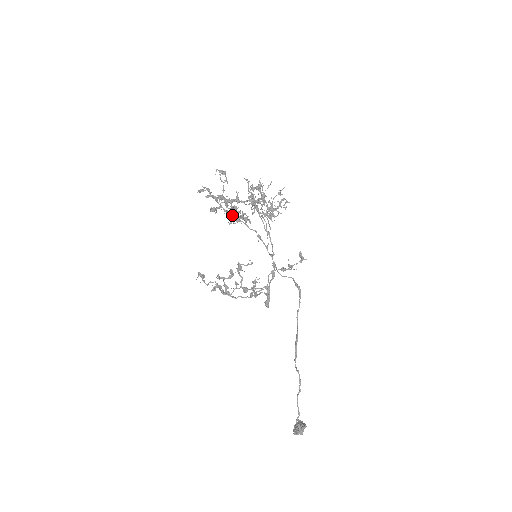
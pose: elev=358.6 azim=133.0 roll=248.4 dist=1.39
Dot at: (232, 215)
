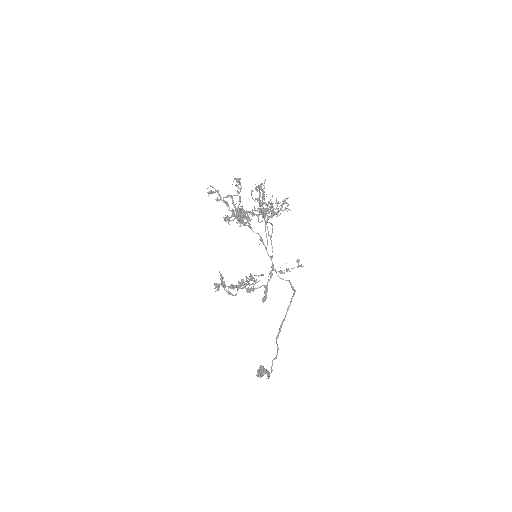
Dot at: (240, 220)
